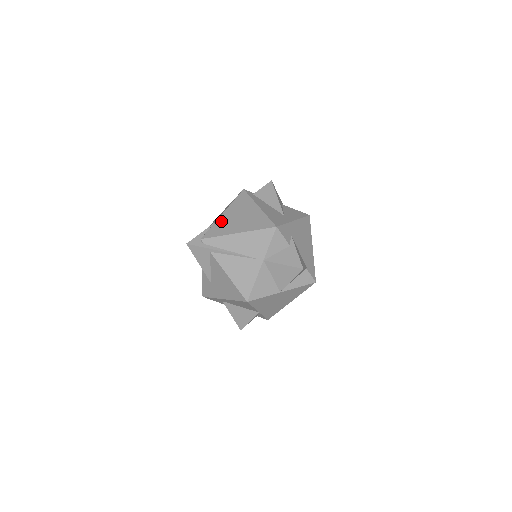
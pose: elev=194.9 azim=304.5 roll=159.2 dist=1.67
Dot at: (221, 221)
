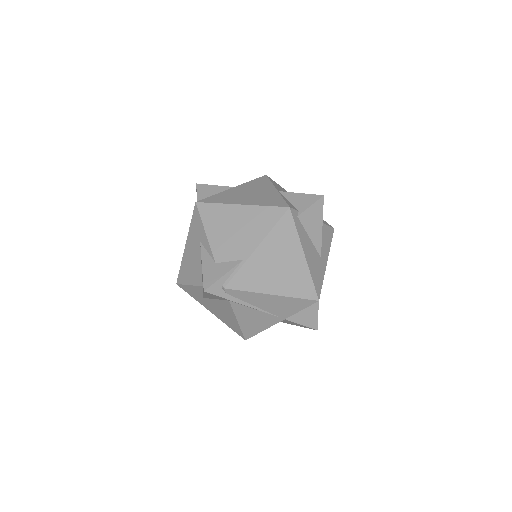
Dot at: (254, 264)
